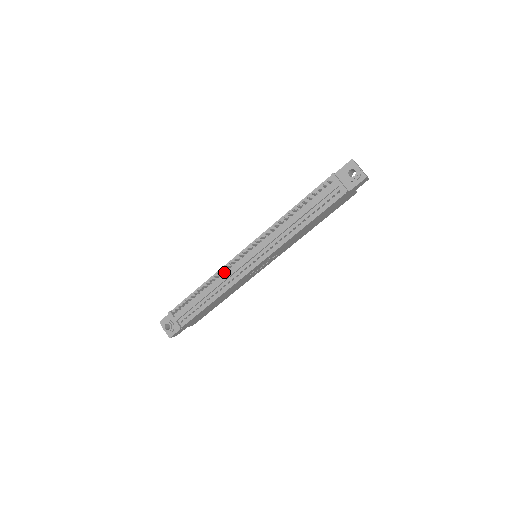
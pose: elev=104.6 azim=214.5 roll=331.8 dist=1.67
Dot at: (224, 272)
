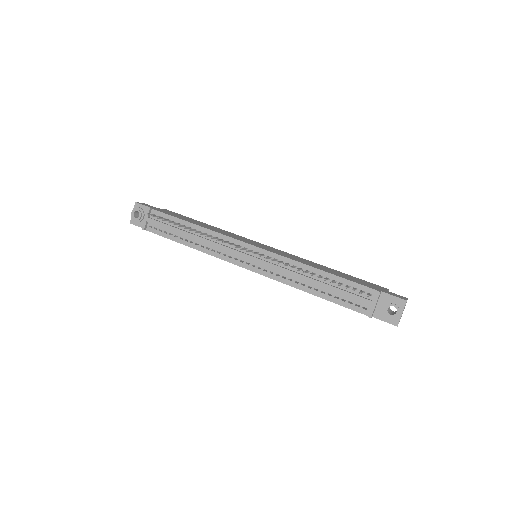
Dot at: occluded
